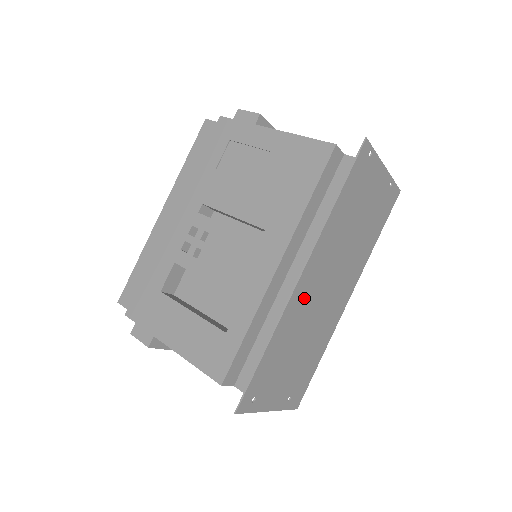
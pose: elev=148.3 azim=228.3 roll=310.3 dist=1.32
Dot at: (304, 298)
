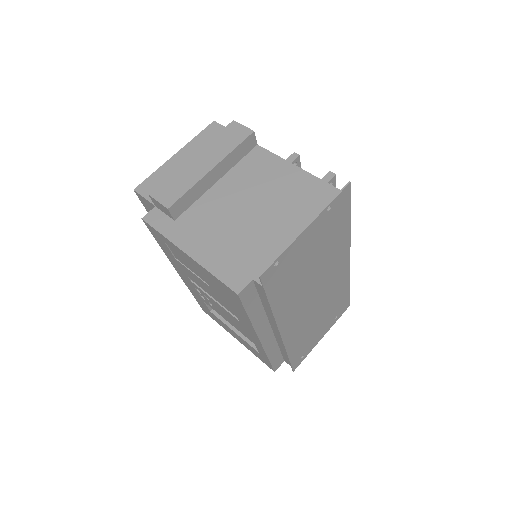
Dot at: (296, 325)
